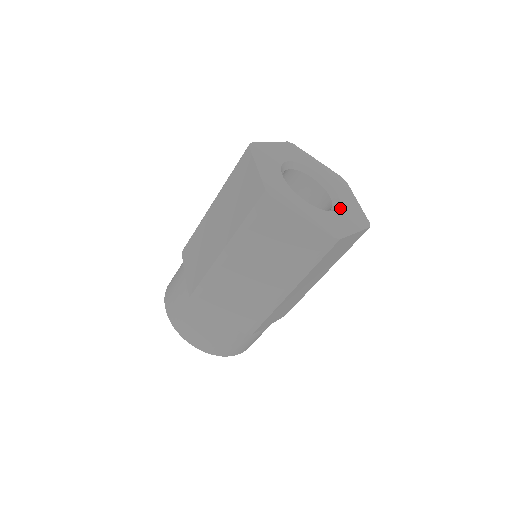
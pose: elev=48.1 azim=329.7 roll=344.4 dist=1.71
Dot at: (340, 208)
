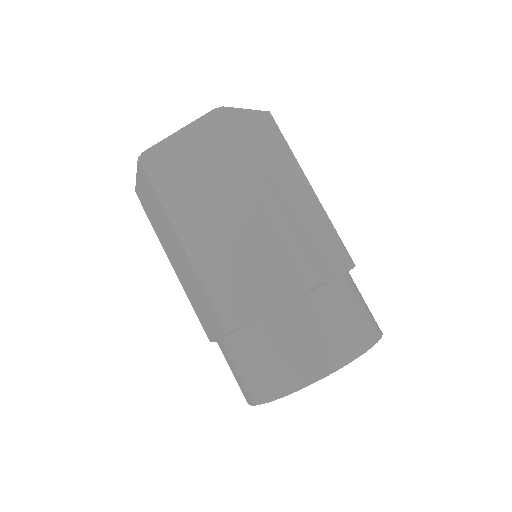
Dot at: occluded
